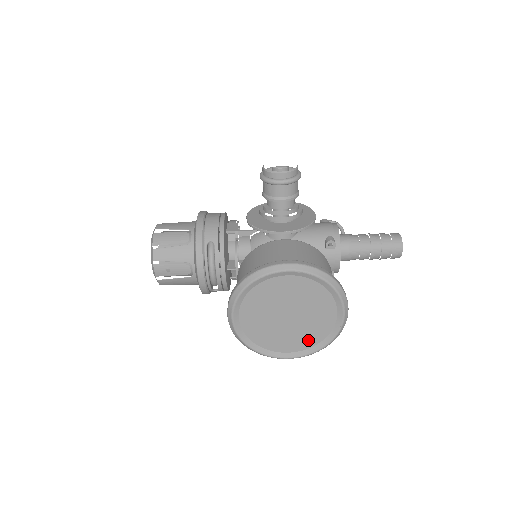
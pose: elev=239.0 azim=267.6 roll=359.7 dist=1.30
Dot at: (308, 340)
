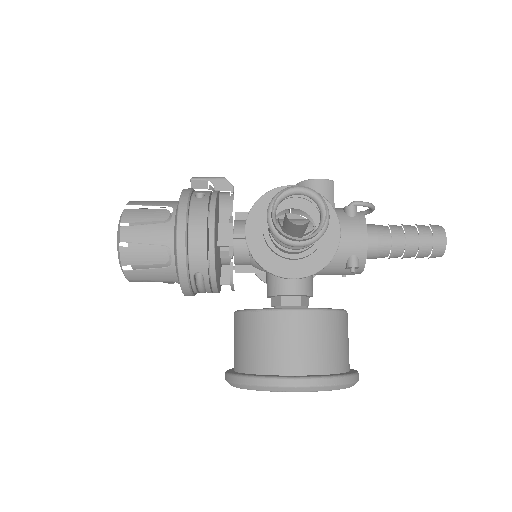
Dot at: occluded
